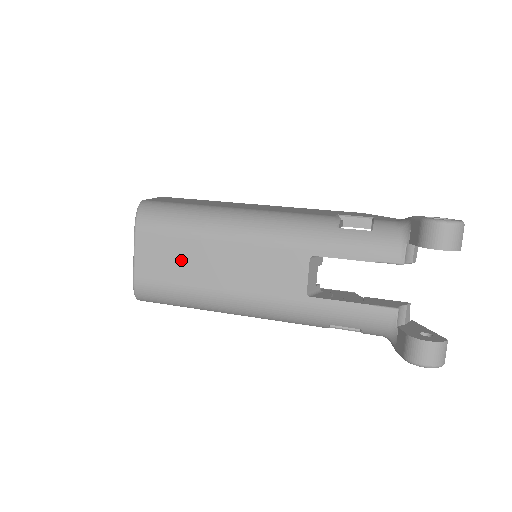
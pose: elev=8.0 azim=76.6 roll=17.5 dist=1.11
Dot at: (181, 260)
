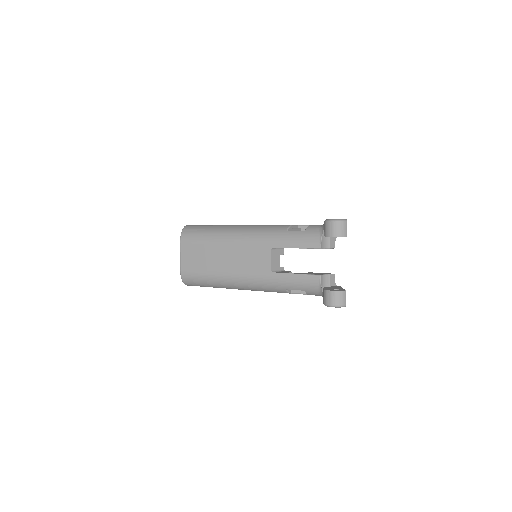
Dot at: (204, 257)
